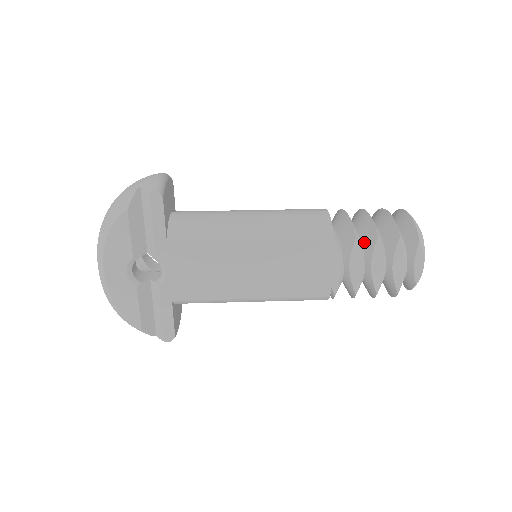
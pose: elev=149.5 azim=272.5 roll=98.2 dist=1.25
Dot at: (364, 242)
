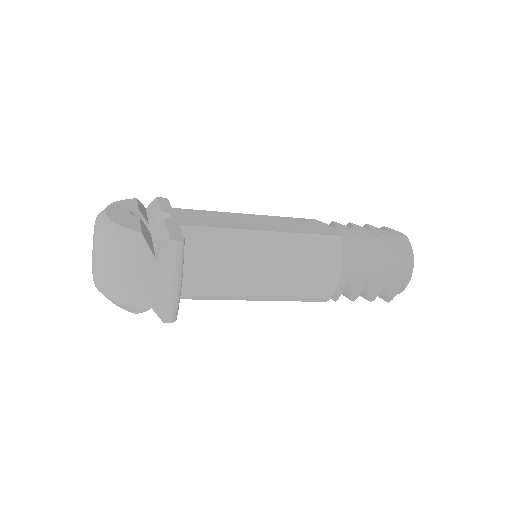
Dot at: occluded
